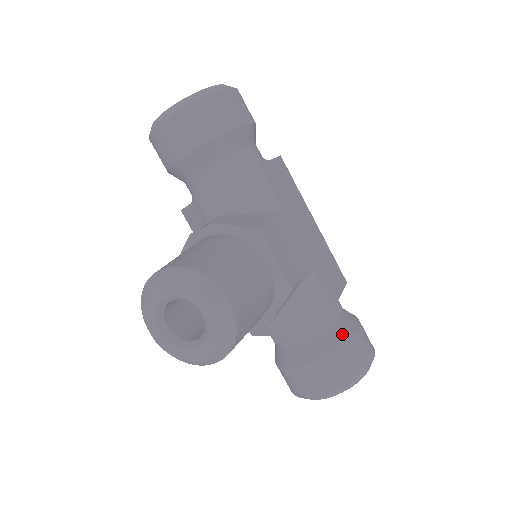
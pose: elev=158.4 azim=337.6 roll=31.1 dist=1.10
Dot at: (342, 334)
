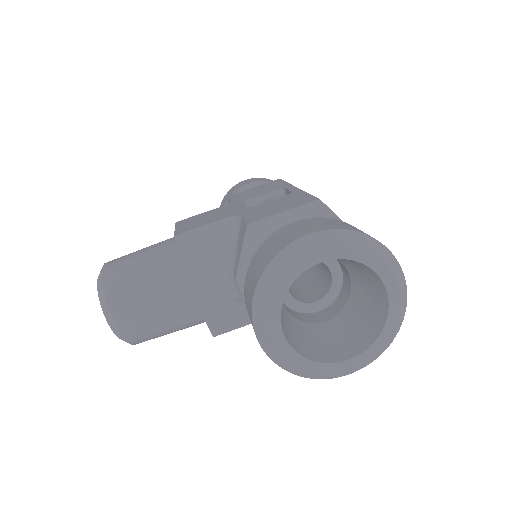
Dot at: occluded
